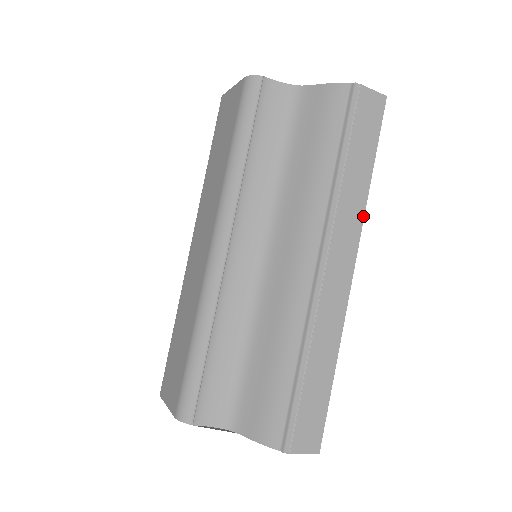
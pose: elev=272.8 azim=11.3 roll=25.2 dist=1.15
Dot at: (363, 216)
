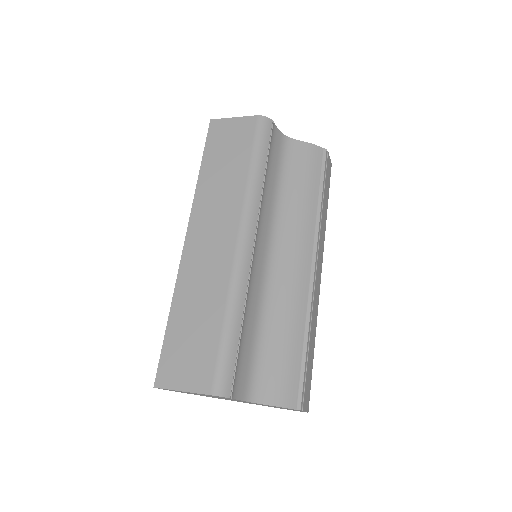
Dot at: (324, 238)
